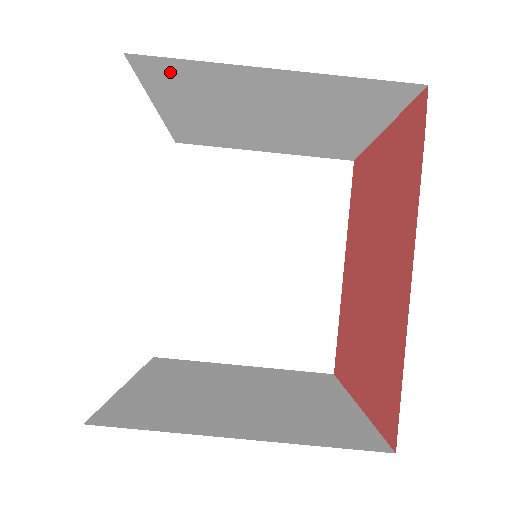
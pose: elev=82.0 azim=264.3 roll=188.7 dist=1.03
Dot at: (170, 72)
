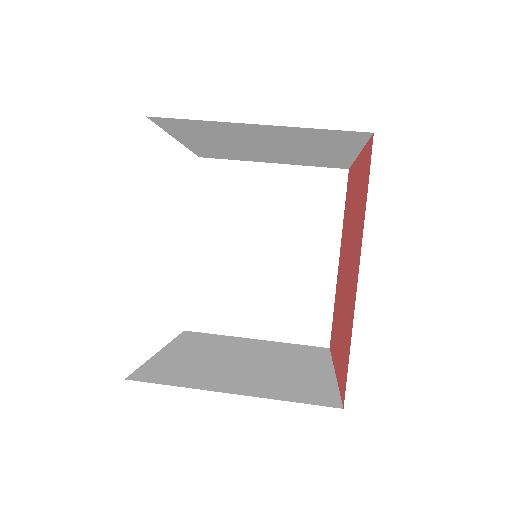
Dot at: (181, 124)
